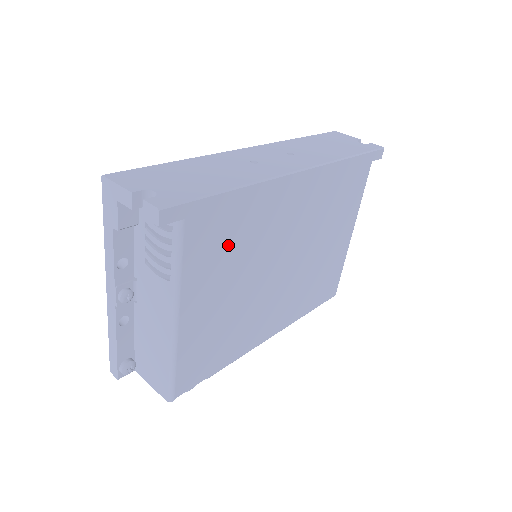
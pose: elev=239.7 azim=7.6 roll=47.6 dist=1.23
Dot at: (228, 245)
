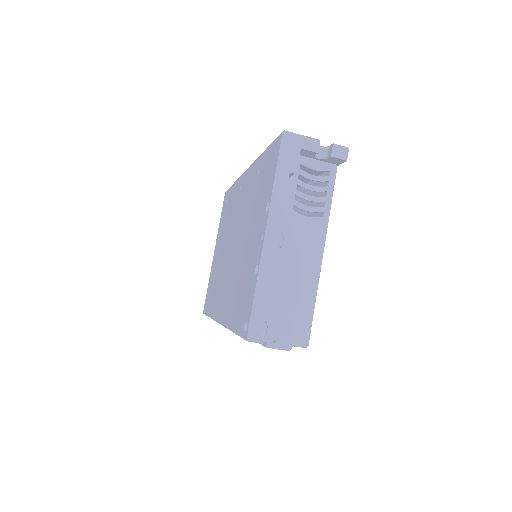
Dot at: occluded
